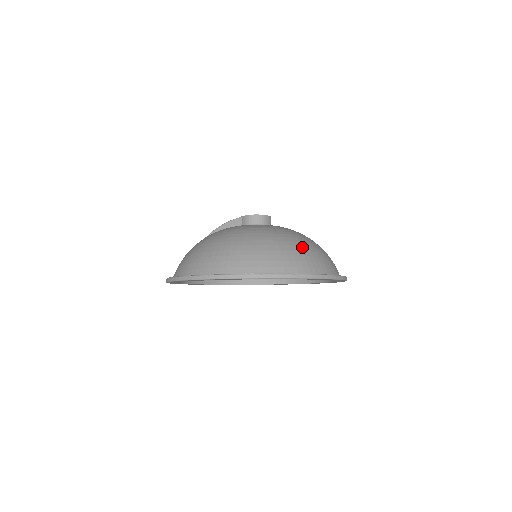
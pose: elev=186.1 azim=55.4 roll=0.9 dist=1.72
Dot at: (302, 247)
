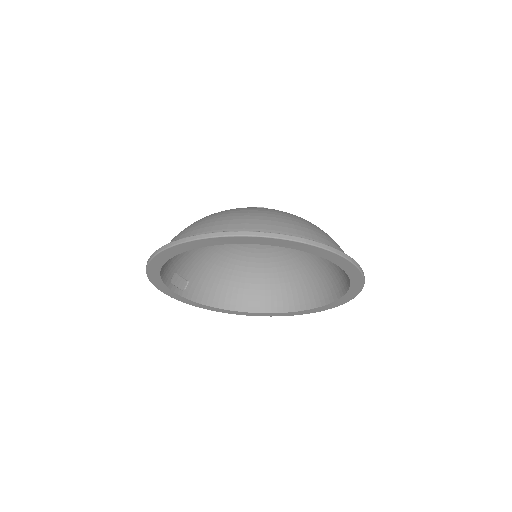
Dot at: occluded
